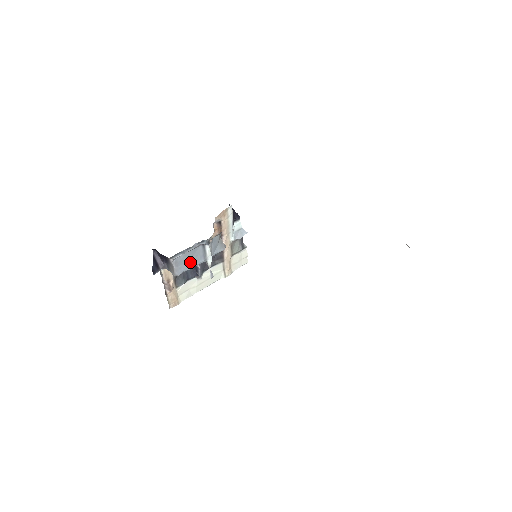
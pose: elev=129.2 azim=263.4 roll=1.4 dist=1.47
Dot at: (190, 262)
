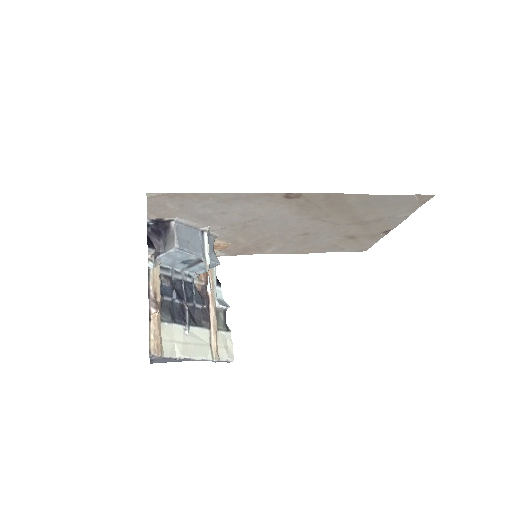
Dot at: (189, 244)
